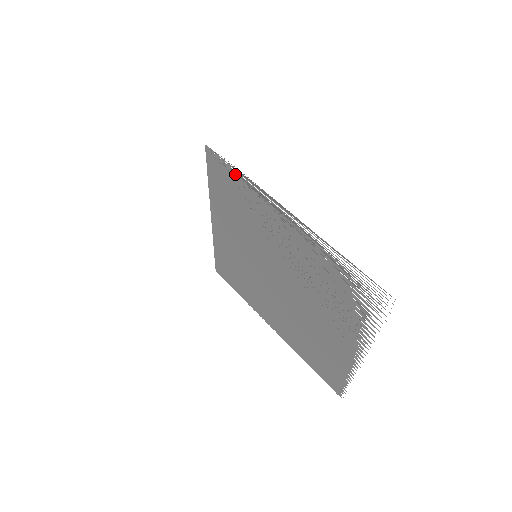
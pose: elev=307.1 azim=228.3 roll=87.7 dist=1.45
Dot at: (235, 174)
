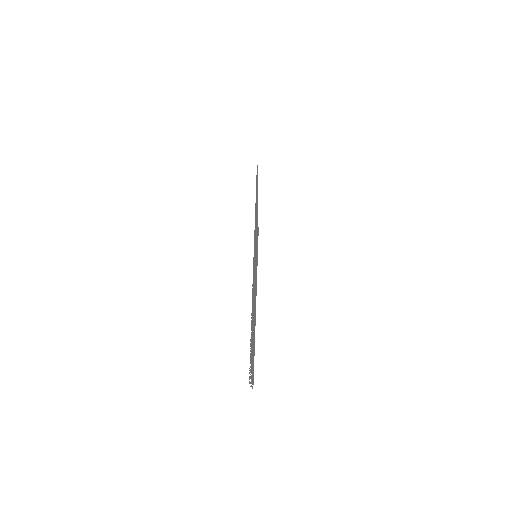
Dot at: occluded
